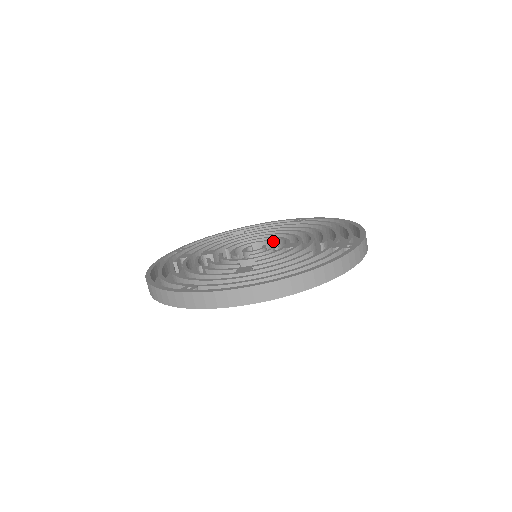
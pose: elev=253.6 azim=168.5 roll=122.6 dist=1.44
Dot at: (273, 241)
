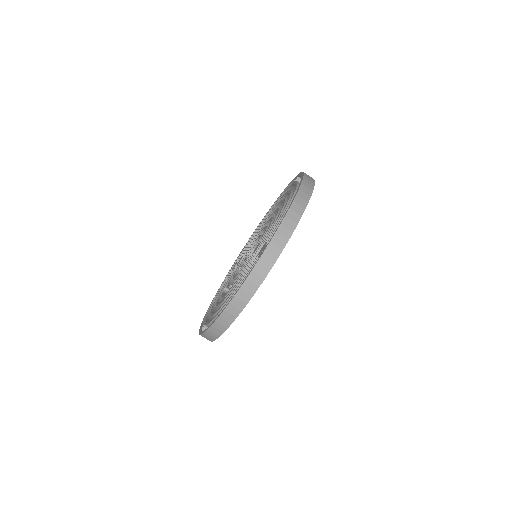
Dot at: (259, 237)
